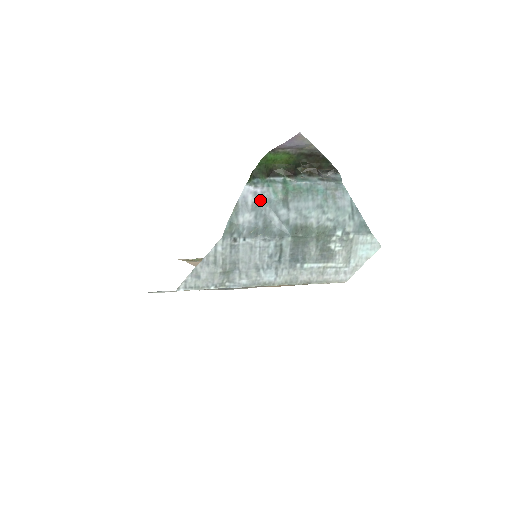
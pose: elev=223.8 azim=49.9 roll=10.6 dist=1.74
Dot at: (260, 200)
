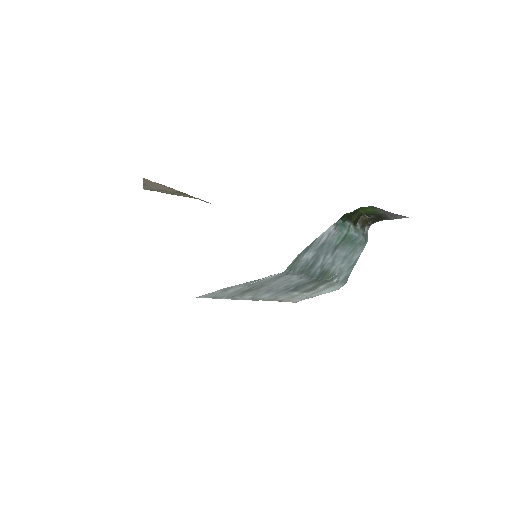
Dot at: (327, 241)
